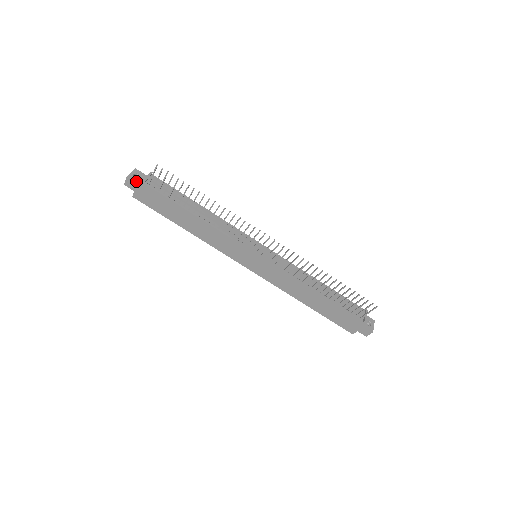
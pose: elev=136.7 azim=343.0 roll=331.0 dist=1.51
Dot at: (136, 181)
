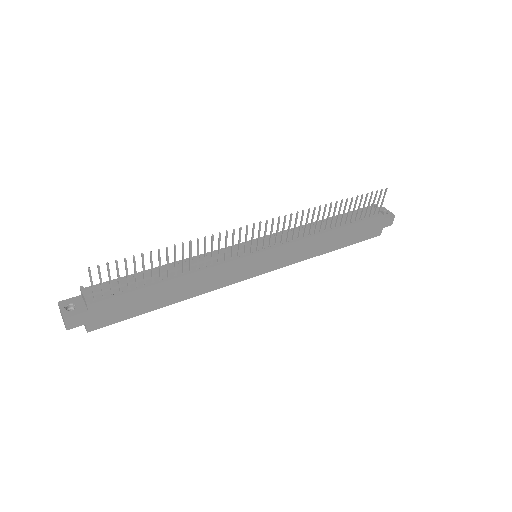
Dot at: (77, 312)
